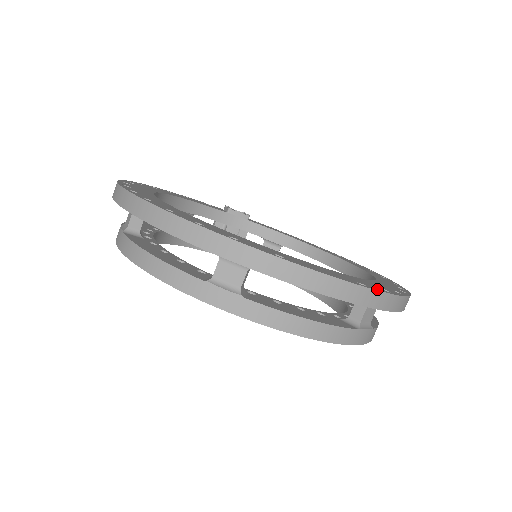
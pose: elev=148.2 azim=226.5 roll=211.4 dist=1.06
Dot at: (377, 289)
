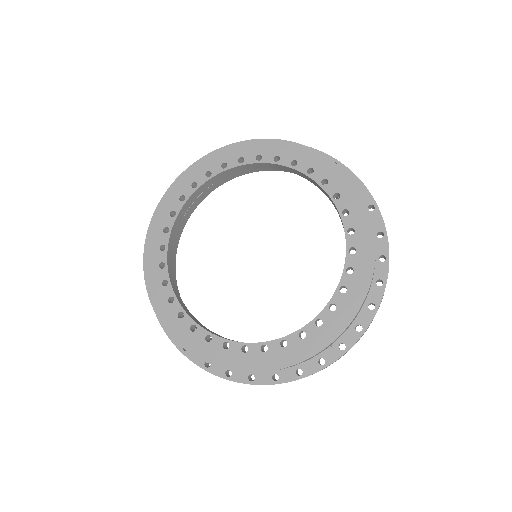
Dot at: occluded
